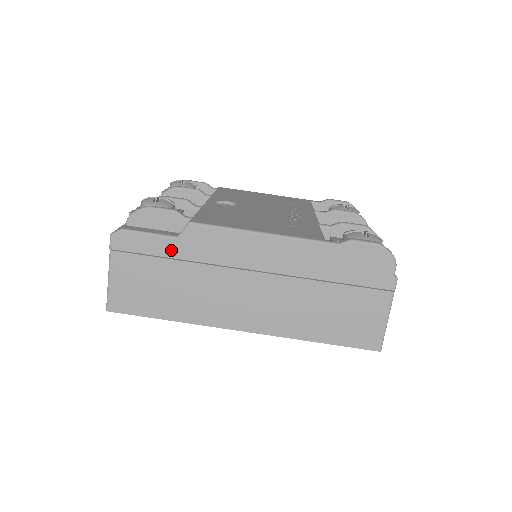
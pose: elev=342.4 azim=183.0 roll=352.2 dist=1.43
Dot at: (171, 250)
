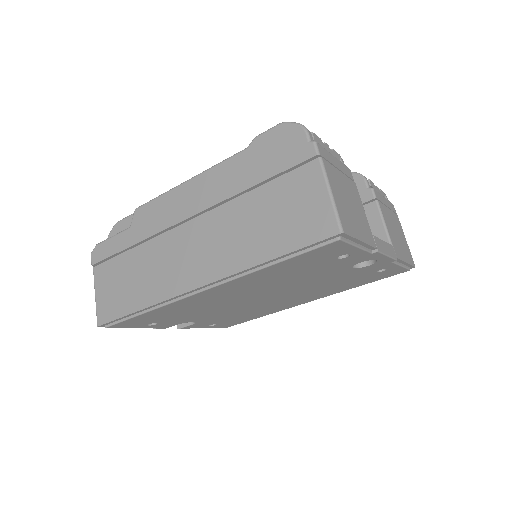
Dot at: (128, 240)
